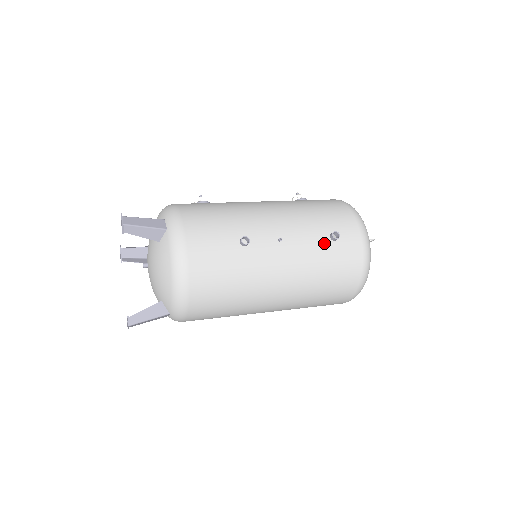
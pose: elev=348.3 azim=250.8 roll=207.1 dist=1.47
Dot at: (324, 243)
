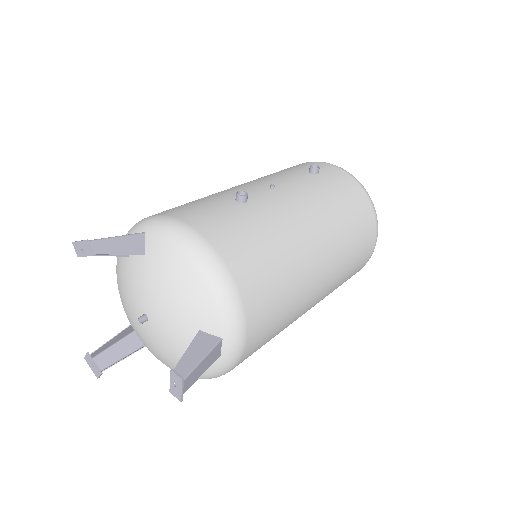
Dot at: (312, 178)
